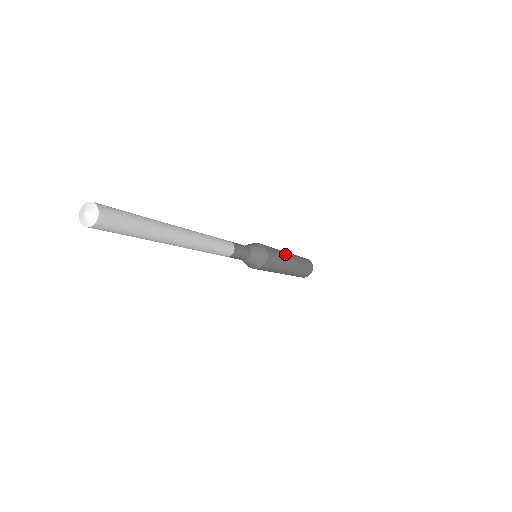
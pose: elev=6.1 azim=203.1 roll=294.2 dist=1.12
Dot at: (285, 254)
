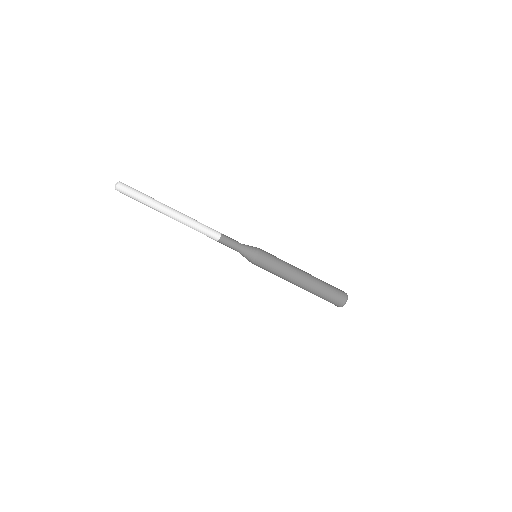
Dot at: occluded
